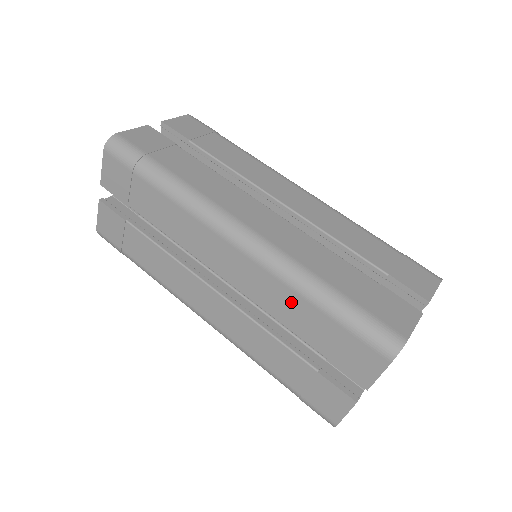
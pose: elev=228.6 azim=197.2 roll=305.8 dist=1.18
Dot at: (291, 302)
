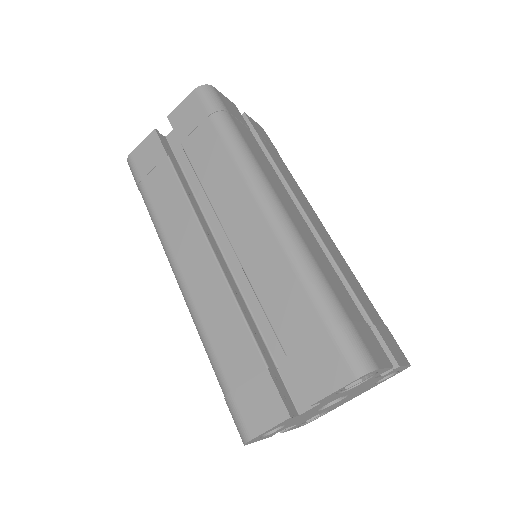
Dot at: (286, 284)
